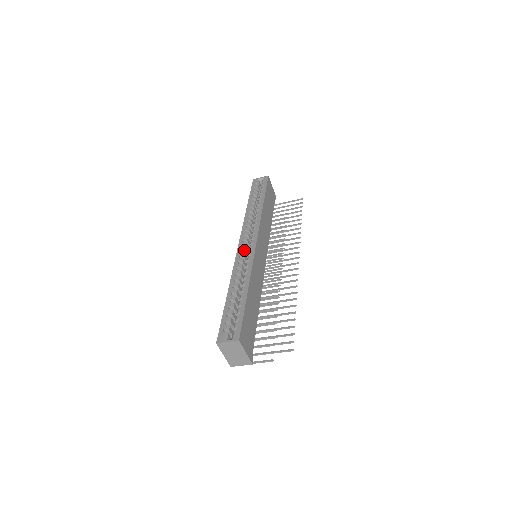
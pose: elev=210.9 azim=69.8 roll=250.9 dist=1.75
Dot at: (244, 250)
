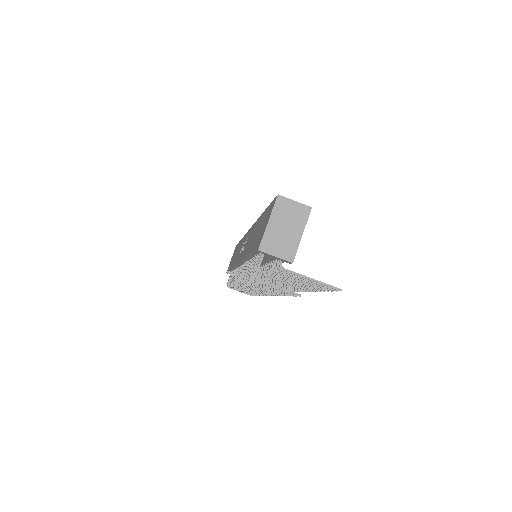
Dot at: occluded
